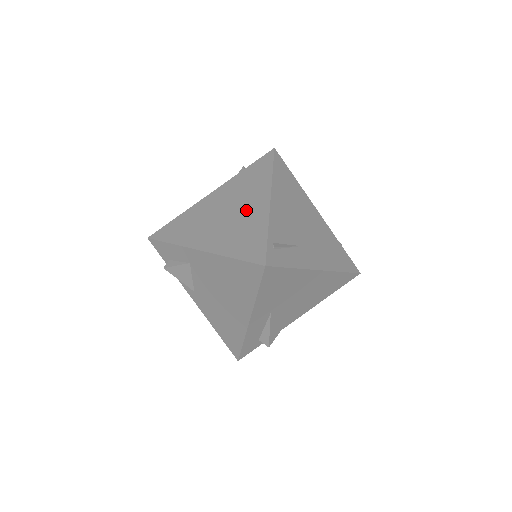
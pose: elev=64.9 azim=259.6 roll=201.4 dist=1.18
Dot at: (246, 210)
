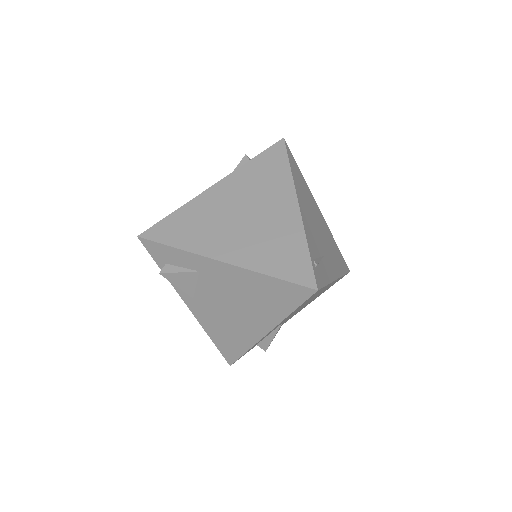
Dot at: (271, 215)
